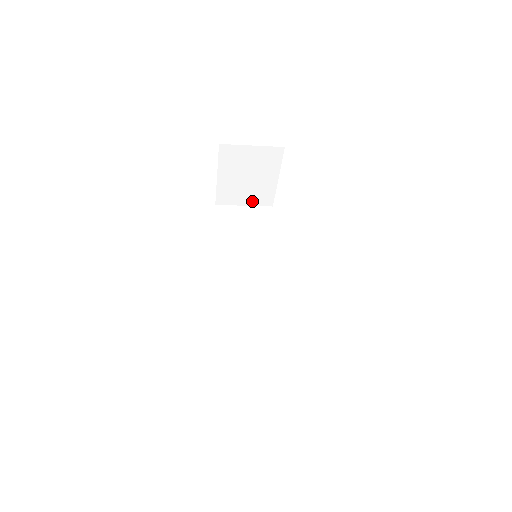
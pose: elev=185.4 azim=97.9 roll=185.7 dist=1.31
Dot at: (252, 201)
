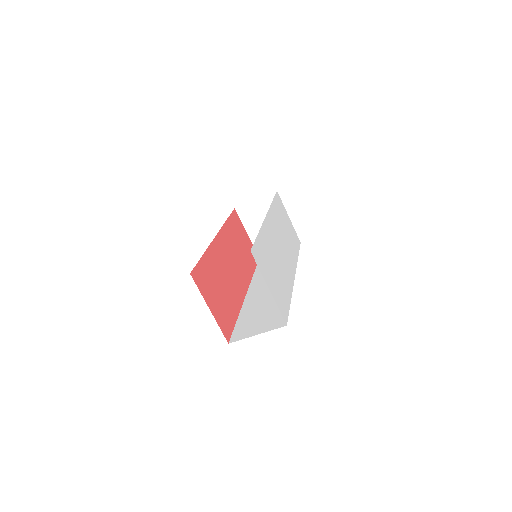
Dot at: occluded
